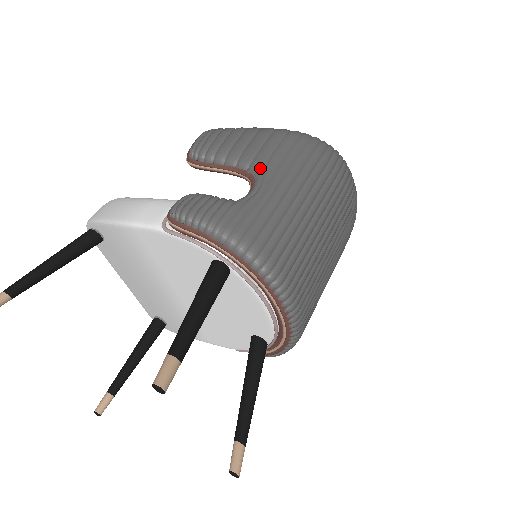
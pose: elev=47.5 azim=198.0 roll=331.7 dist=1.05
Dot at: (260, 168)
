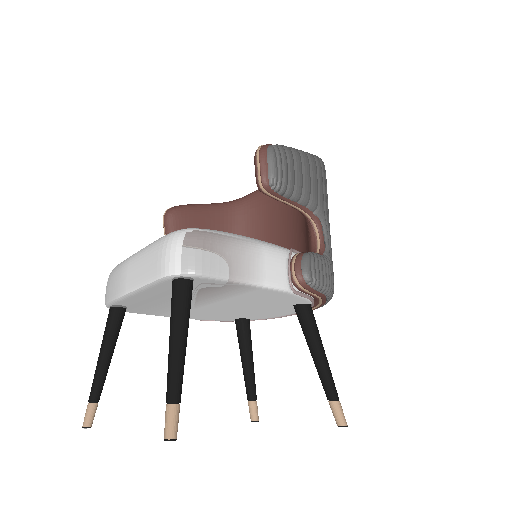
Dot at: (324, 213)
